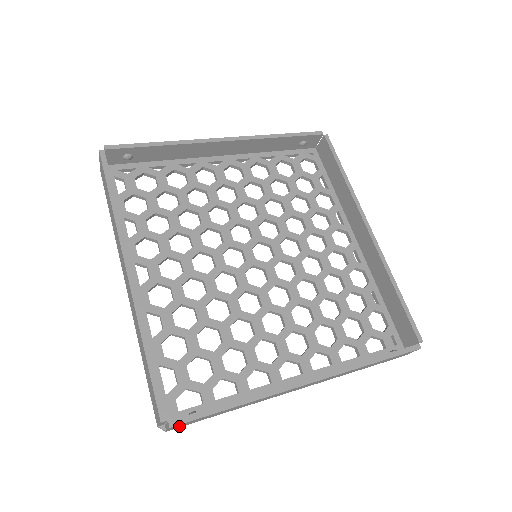
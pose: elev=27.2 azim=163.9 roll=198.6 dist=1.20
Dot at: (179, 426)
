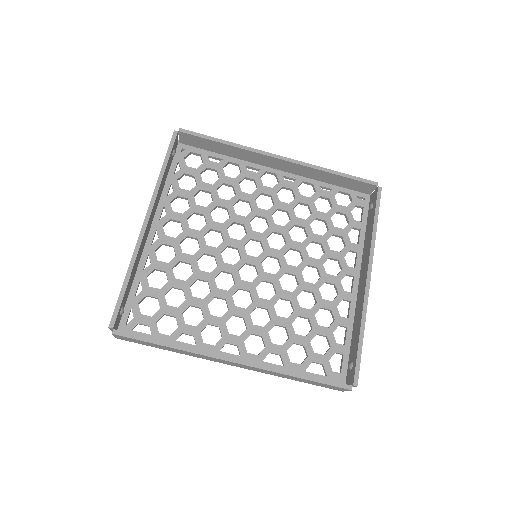
Dot at: occluded
